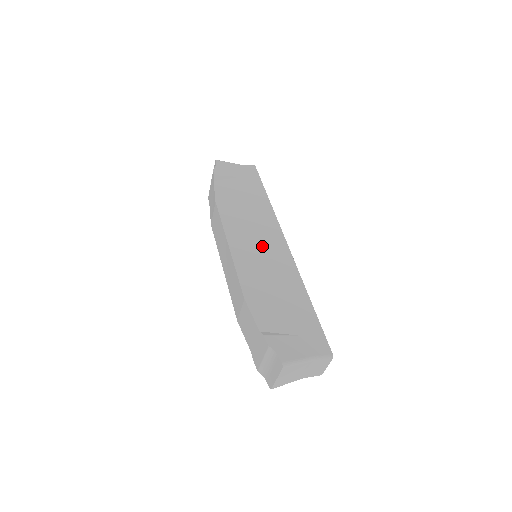
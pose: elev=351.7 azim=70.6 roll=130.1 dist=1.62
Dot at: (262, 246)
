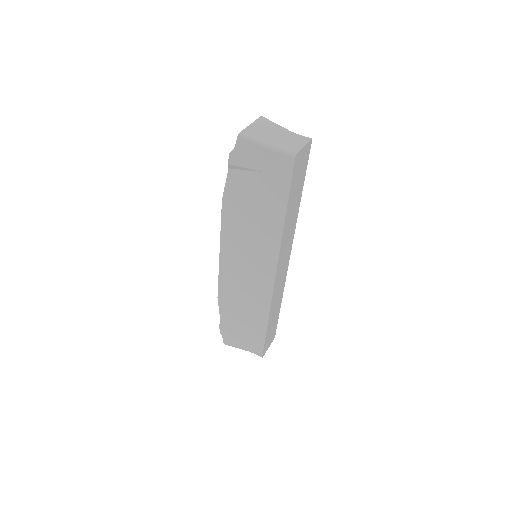
Dot at: (249, 268)
